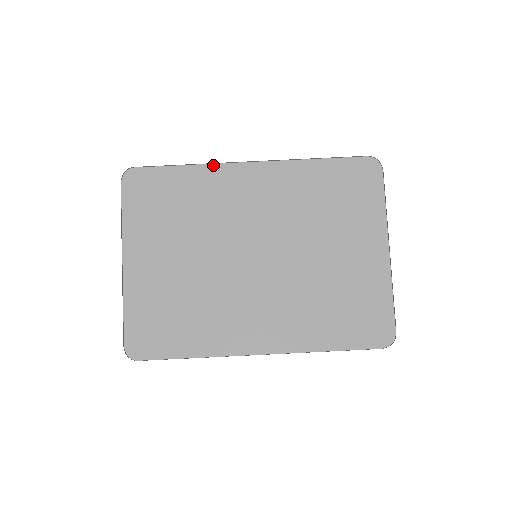
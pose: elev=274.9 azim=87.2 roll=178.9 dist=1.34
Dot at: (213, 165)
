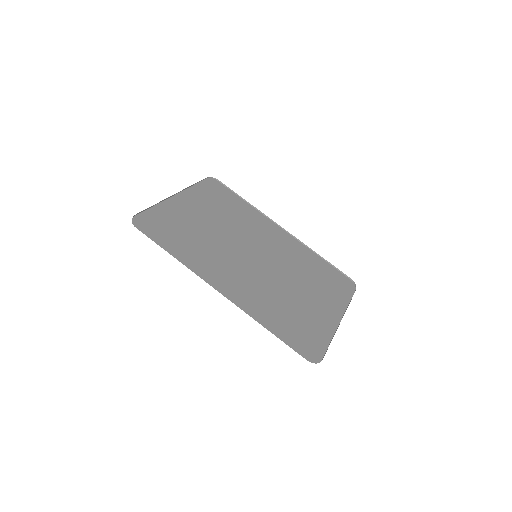
Dot at: (261, 214)
